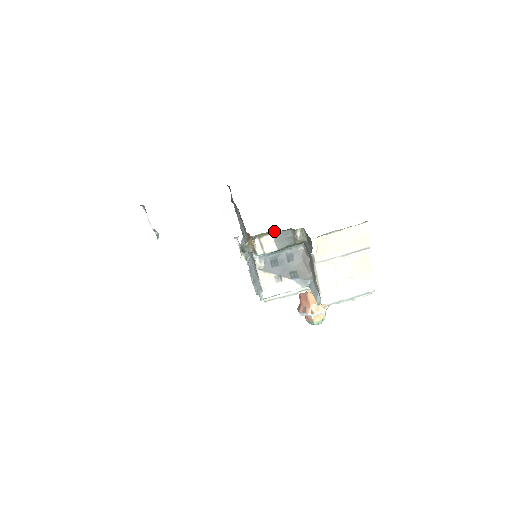
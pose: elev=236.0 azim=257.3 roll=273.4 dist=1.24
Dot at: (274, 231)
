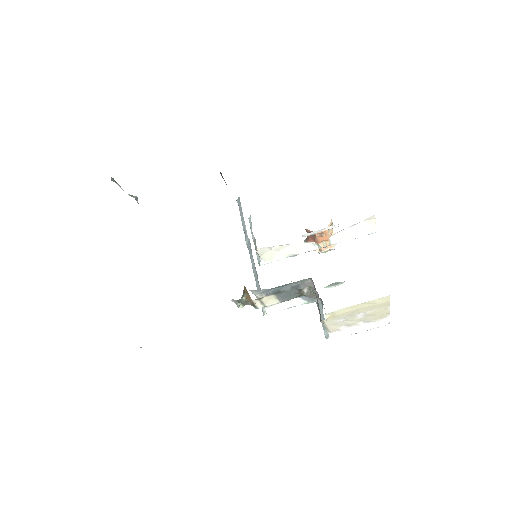
Dot at: (276, 295)
